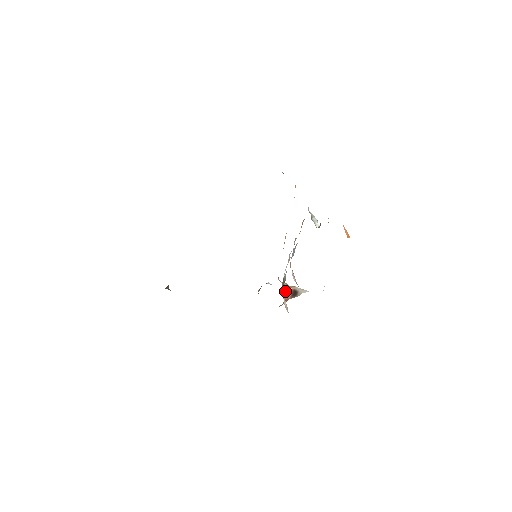
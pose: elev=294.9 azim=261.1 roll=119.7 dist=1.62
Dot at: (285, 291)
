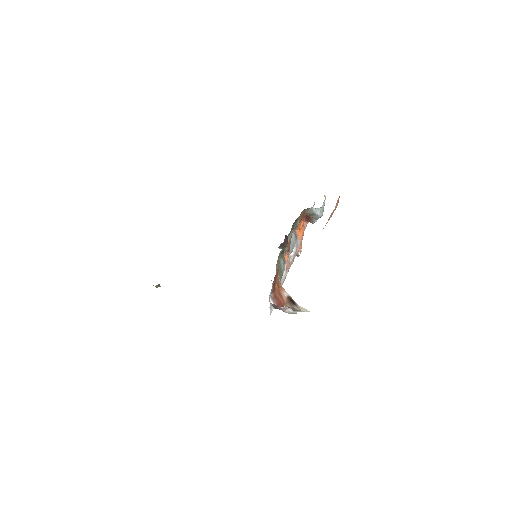
Dot at: (280, 285)
